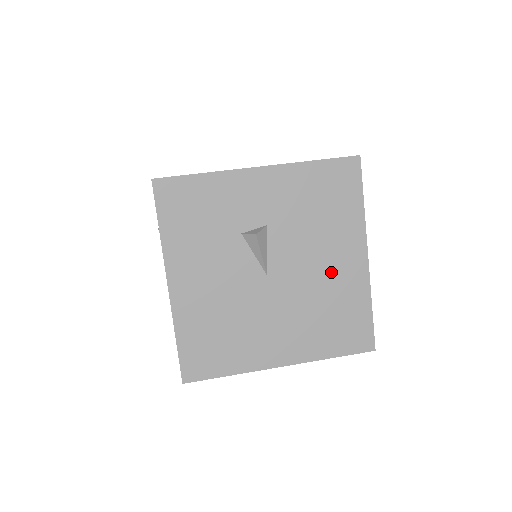
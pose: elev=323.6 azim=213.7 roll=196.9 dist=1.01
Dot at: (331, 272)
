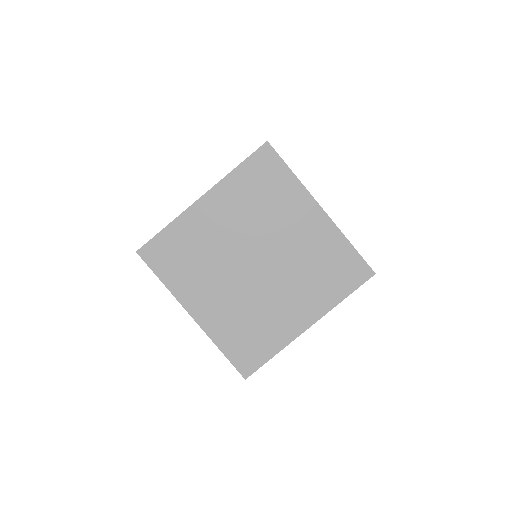
Dot at: occluded
